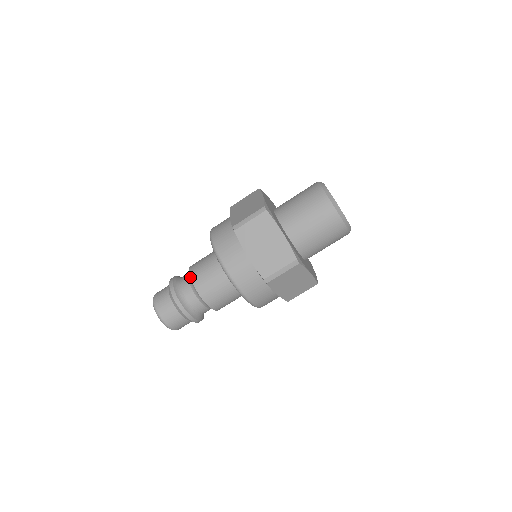
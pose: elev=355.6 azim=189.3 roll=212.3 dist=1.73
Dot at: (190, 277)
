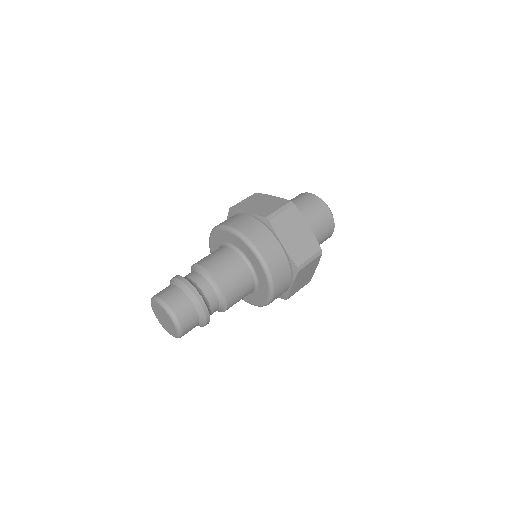
Dot at: (209, 271)
